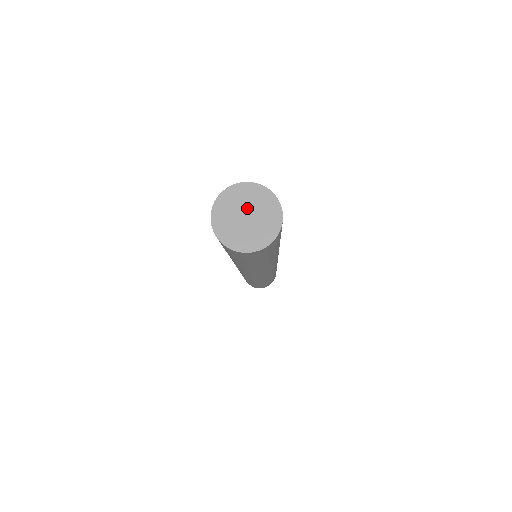
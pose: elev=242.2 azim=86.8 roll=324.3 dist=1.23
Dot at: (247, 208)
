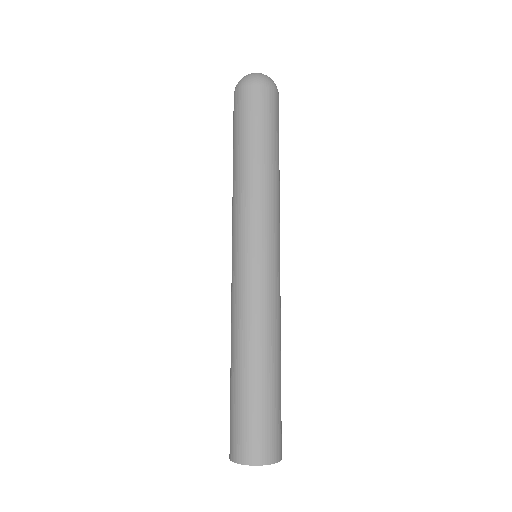
Dot at: occluded
